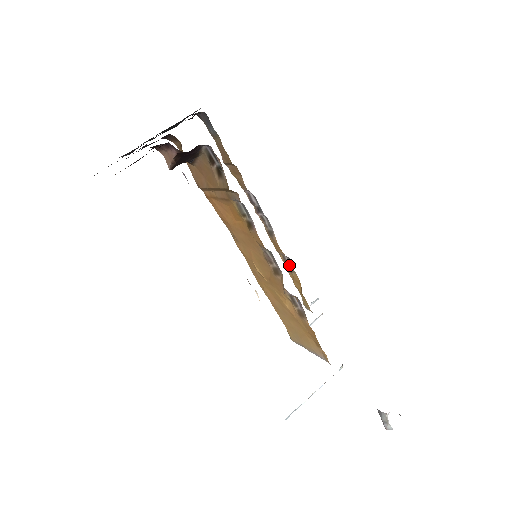
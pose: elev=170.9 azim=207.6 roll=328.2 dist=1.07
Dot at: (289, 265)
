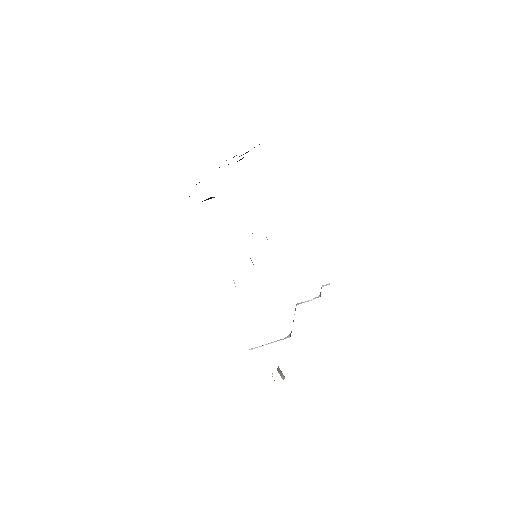
Dot at: occluded
